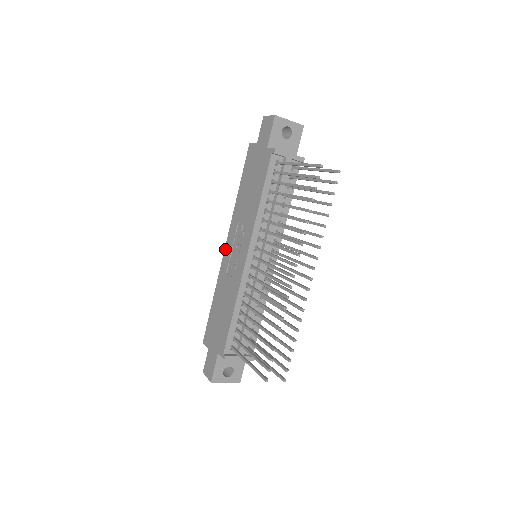
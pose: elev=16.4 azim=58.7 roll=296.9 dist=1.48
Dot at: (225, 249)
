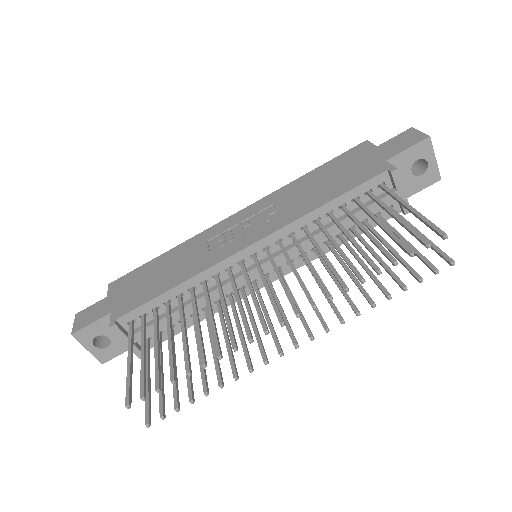
Dot at: (231, 216)
